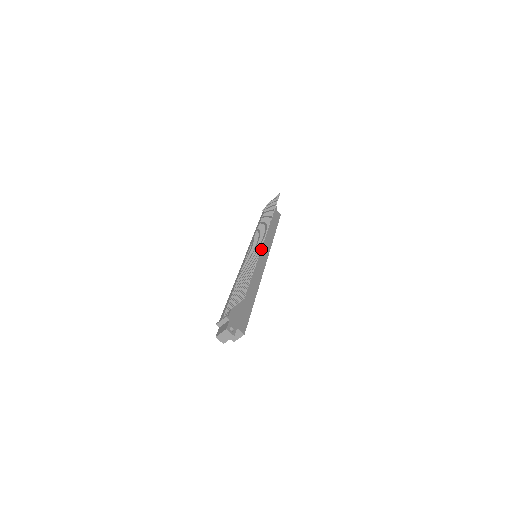
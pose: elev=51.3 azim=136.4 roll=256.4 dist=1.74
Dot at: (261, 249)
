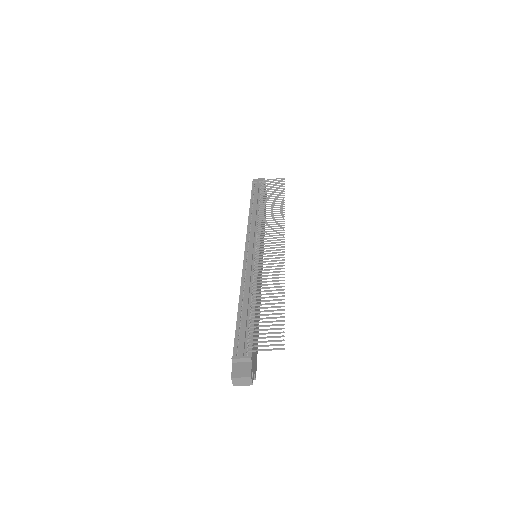
Dot at: occluded
